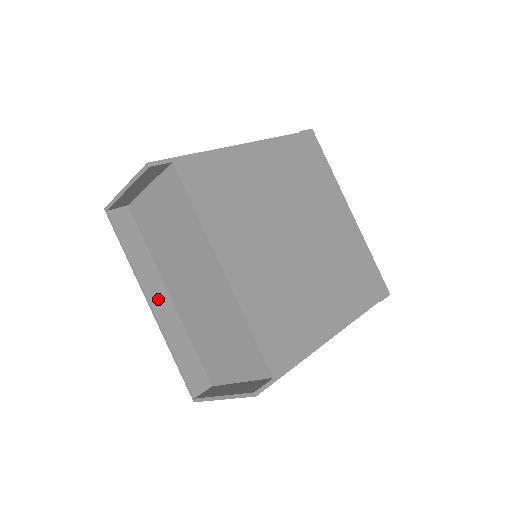
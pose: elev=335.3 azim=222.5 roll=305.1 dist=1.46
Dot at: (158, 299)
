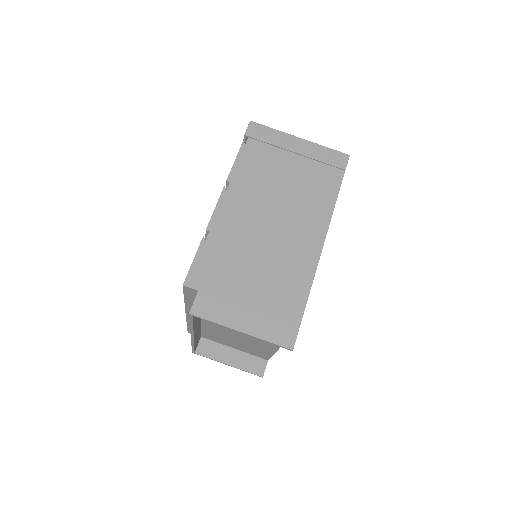
Dot at: (197, 329)
